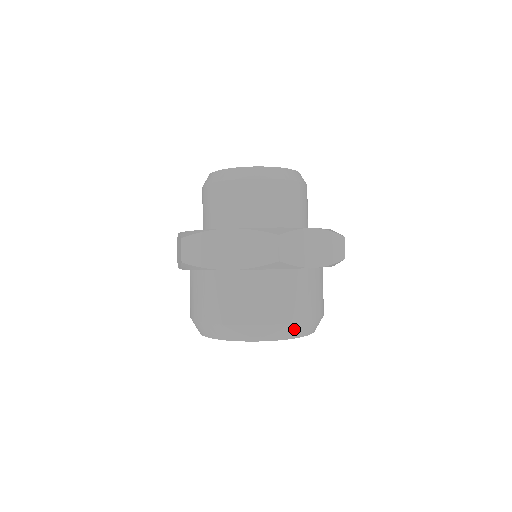
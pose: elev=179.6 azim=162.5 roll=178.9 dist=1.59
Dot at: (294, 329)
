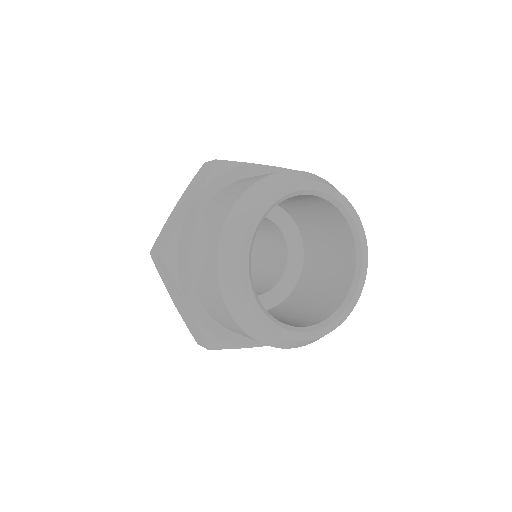
Dot at: (292, 175)
